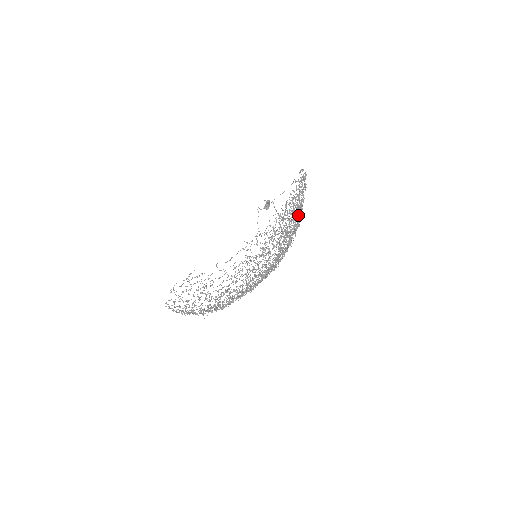
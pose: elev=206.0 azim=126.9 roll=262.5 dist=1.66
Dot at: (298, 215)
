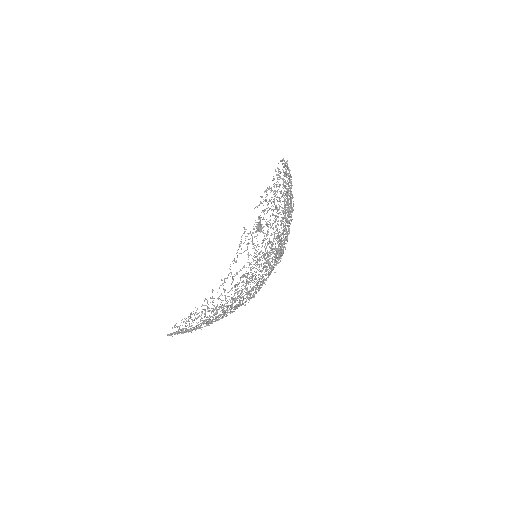
Dot at: (289, 195)
